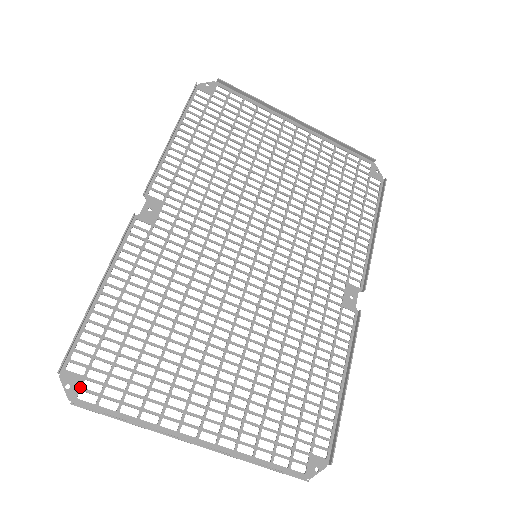
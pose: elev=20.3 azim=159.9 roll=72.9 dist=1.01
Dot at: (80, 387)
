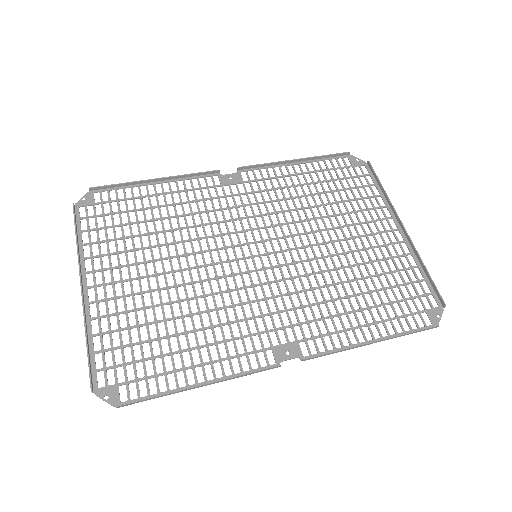
Dot at: (87, 205)
